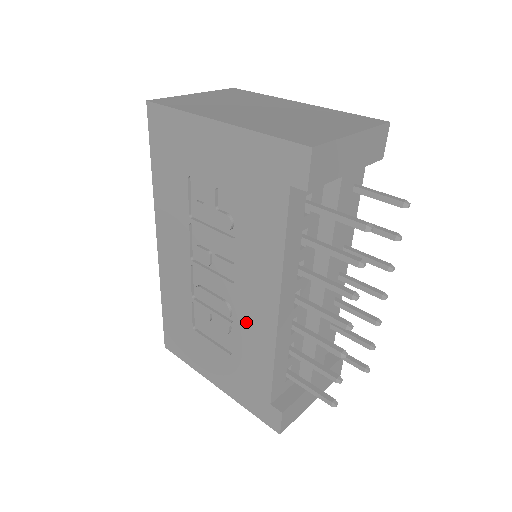
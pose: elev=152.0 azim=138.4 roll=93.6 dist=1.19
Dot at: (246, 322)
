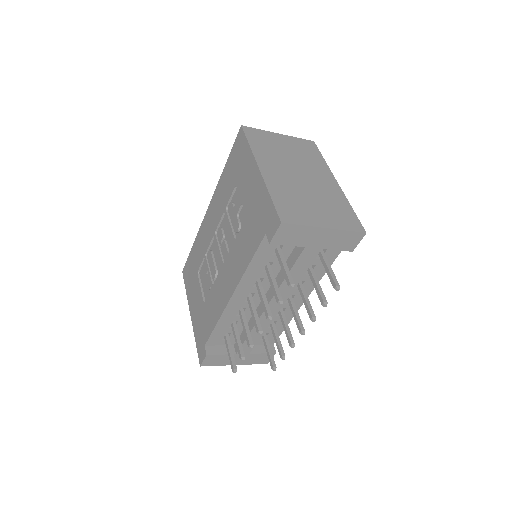
Dot at: (218, 290)
